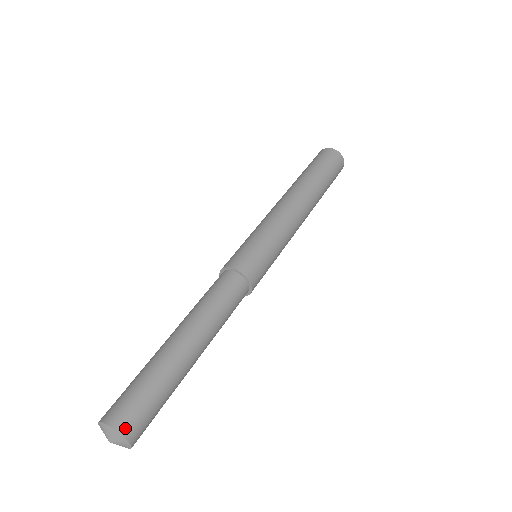
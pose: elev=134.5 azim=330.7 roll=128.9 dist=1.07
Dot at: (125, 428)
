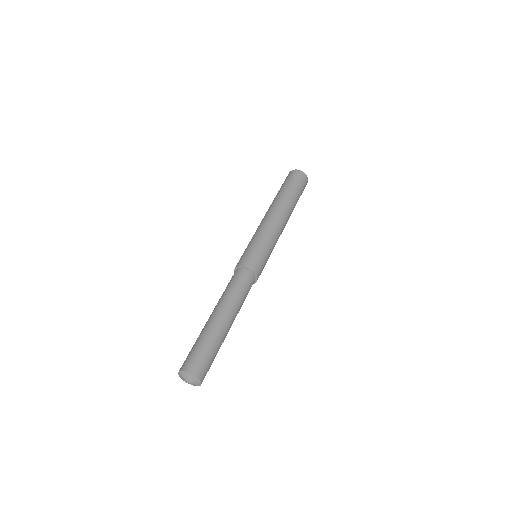
Dot at: (192, 370)
